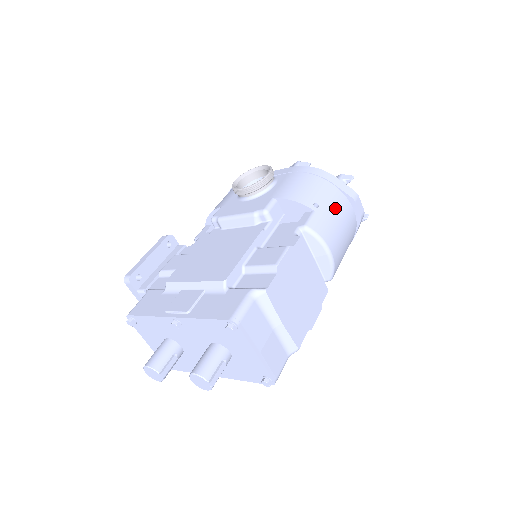
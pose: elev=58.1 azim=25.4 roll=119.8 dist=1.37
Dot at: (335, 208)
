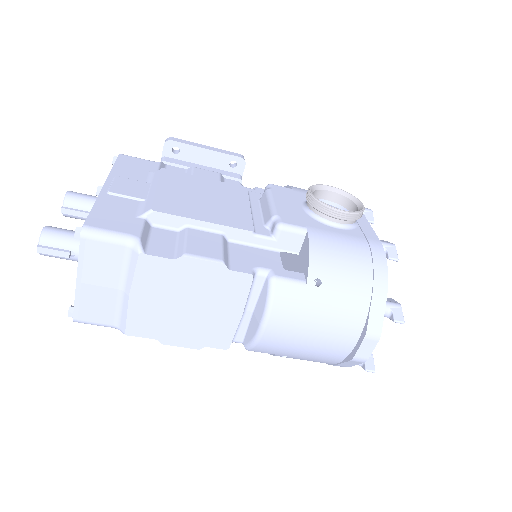
Dot at: (333, 311)
